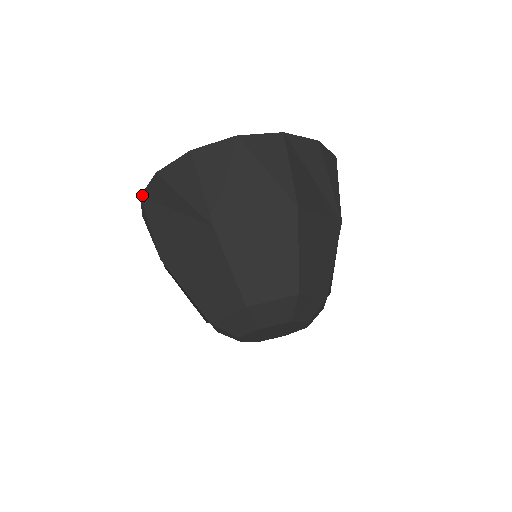
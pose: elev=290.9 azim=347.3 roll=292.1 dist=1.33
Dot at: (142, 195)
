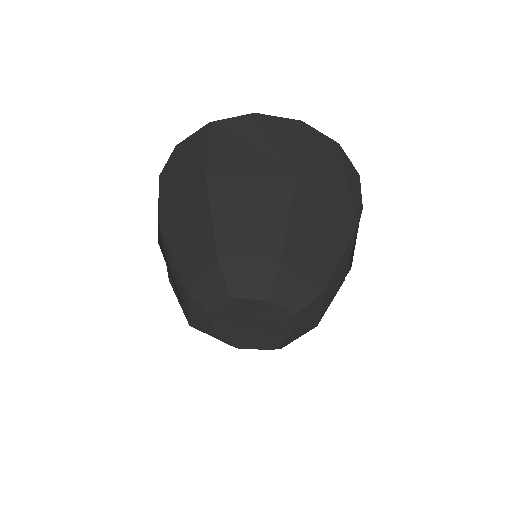
Dot at: occluded
